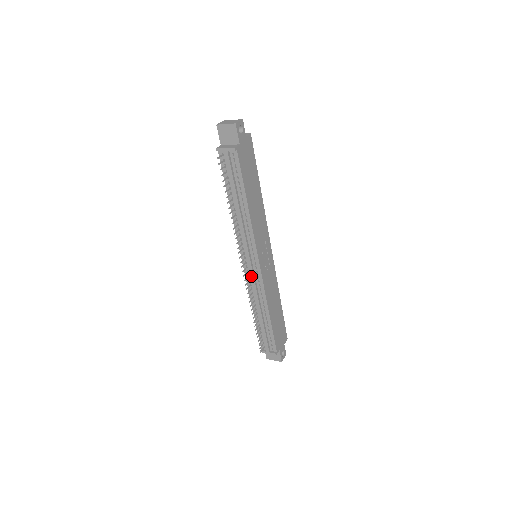
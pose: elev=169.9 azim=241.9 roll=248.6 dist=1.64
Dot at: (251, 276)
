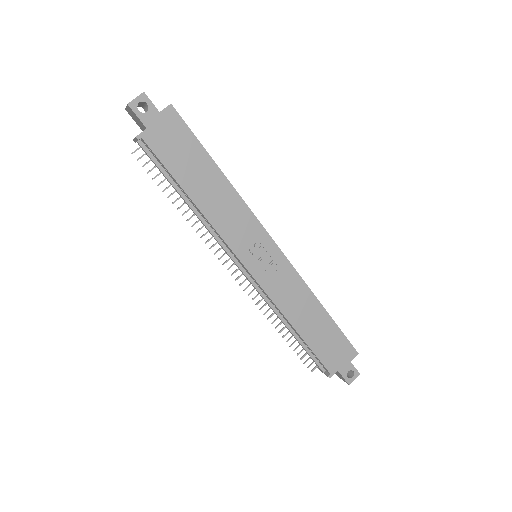
Dot at: occluded
